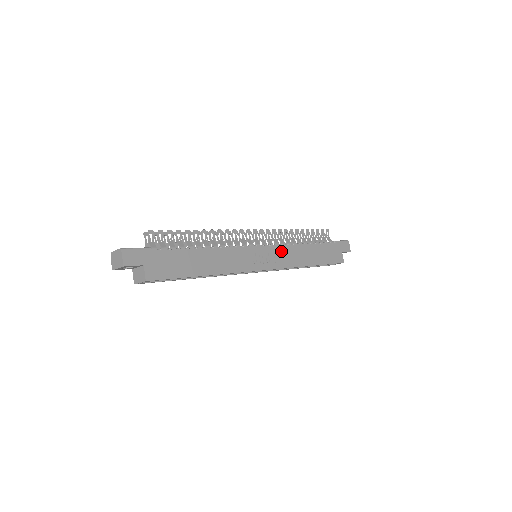
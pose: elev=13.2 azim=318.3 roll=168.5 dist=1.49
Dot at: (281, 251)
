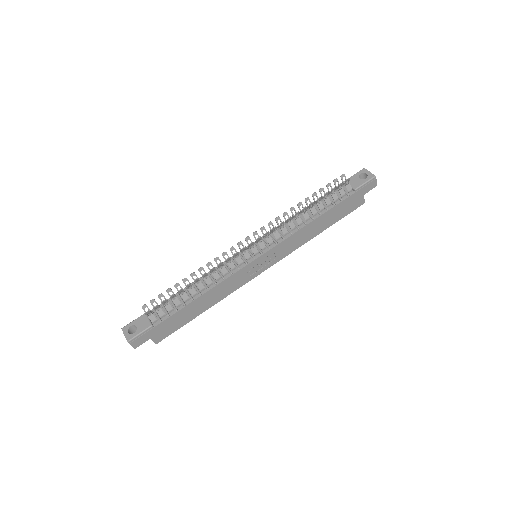
Dot at: (282, 246)
